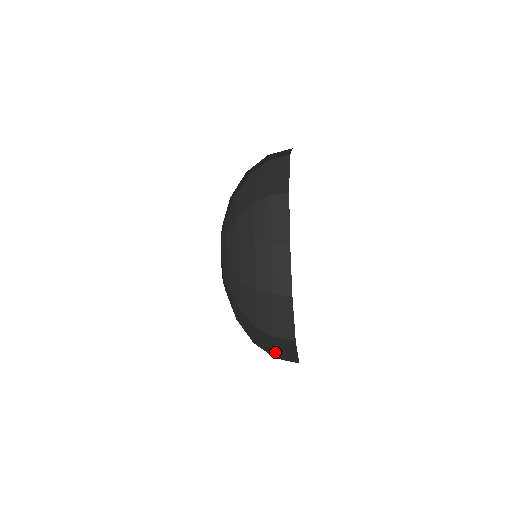
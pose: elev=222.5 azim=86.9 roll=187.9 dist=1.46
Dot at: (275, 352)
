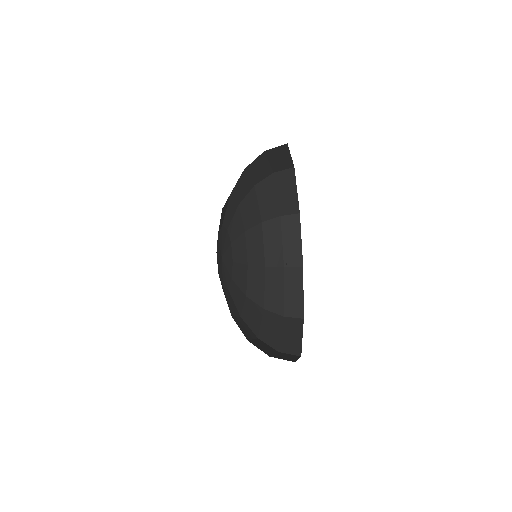
Dot at: (283, 303)
